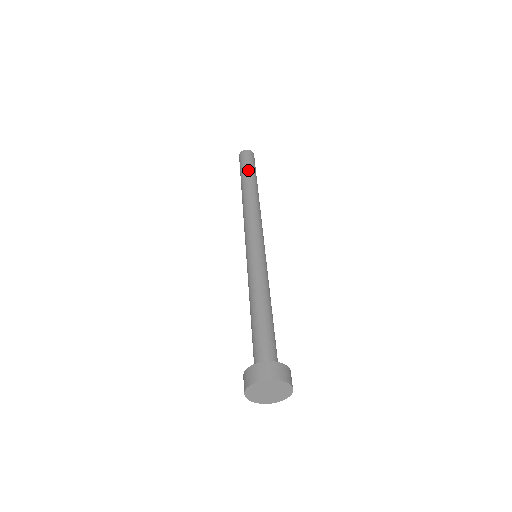
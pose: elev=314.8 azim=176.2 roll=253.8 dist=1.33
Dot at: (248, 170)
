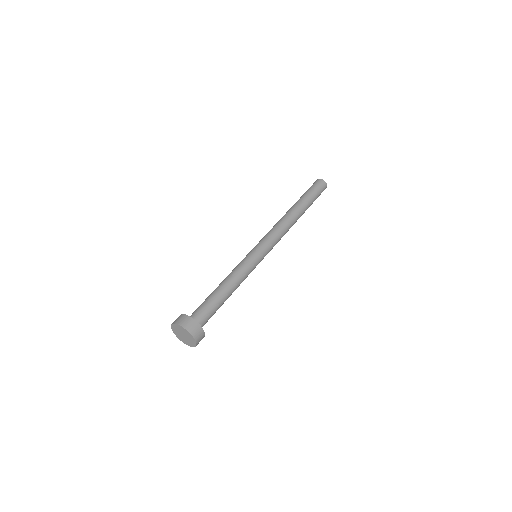
Dot at: (306, 195)
